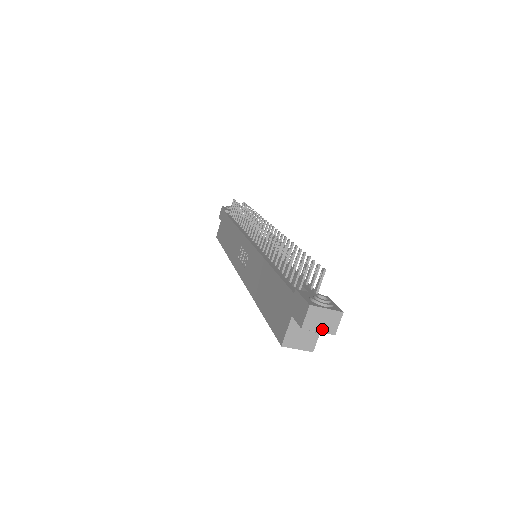
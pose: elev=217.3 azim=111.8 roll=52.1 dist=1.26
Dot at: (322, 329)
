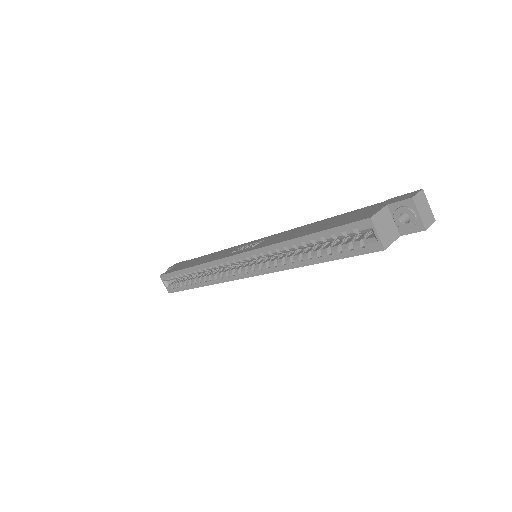
Dot at: (421, 215)
